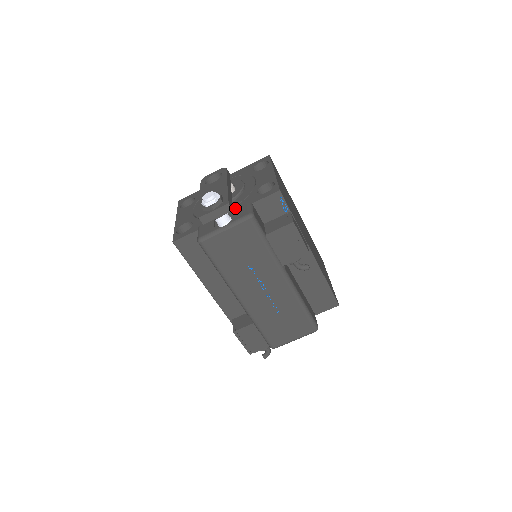
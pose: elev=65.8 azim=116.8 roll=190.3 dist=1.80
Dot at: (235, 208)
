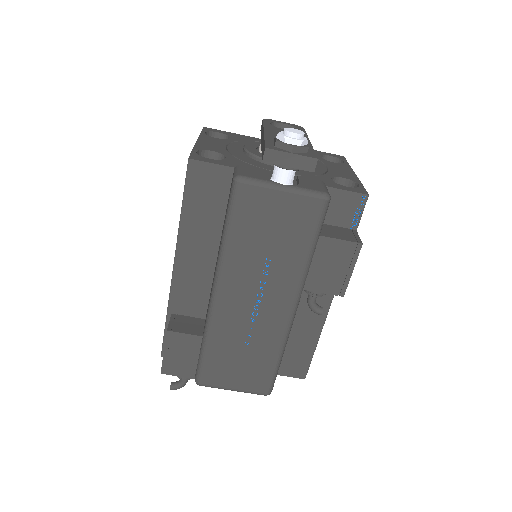
Dot at: occluded
